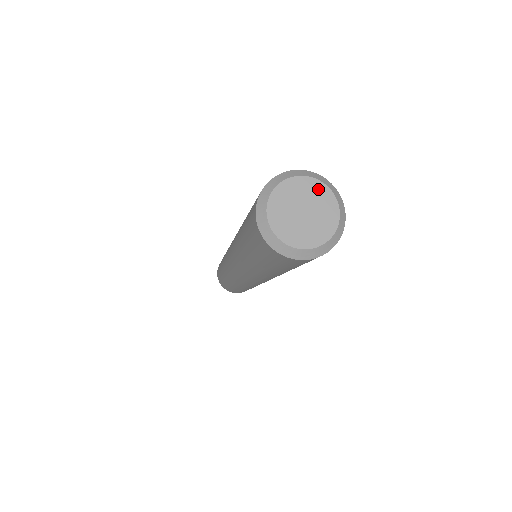
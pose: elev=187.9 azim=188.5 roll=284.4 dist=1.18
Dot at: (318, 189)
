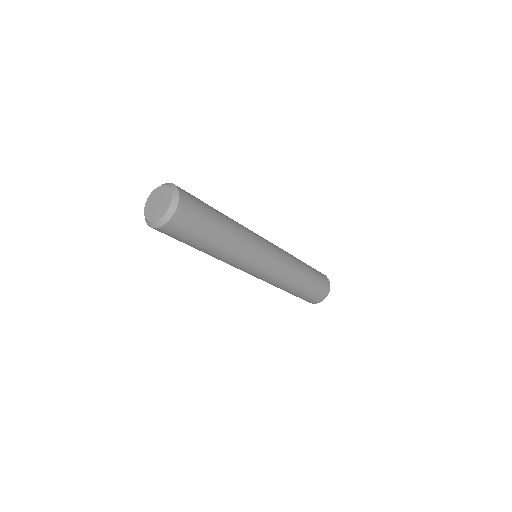
Dot at: (165, 190)
